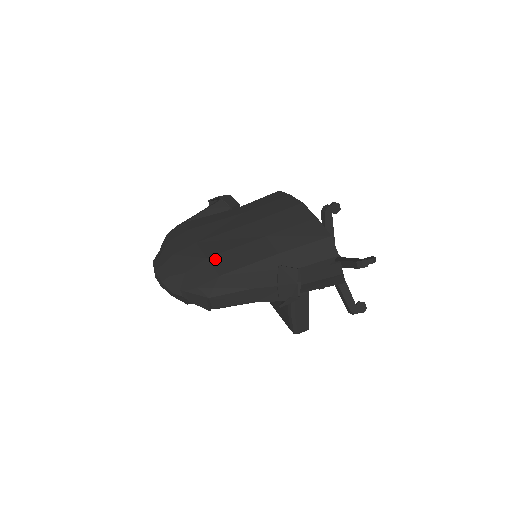
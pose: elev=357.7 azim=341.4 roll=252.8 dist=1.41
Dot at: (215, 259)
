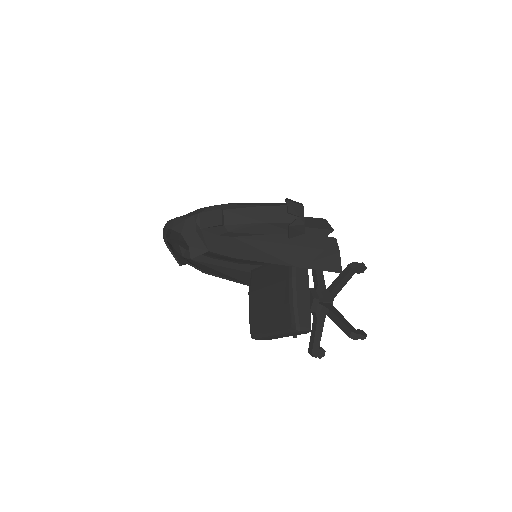
Dot at: occluded
